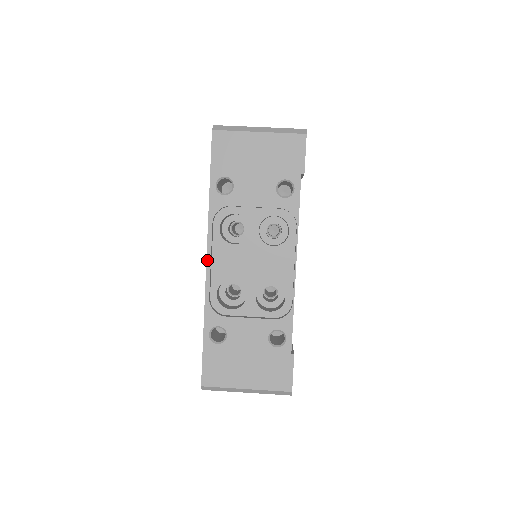
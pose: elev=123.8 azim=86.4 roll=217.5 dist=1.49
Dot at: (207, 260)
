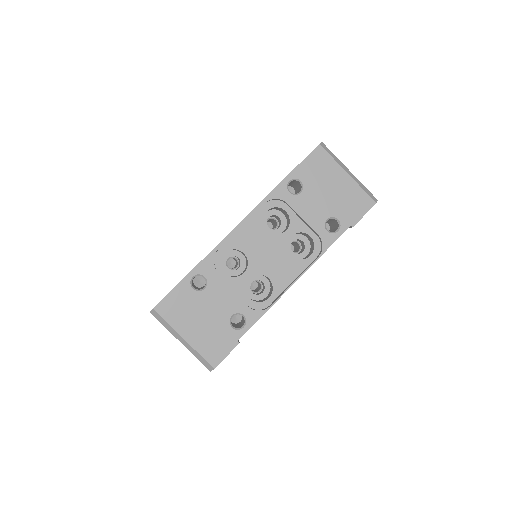
Dot at: (239, 224)
